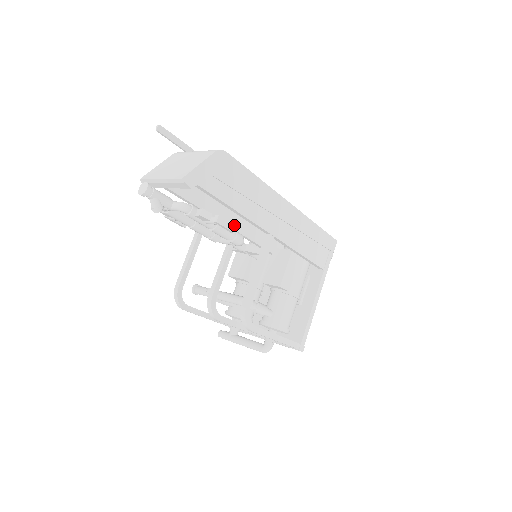
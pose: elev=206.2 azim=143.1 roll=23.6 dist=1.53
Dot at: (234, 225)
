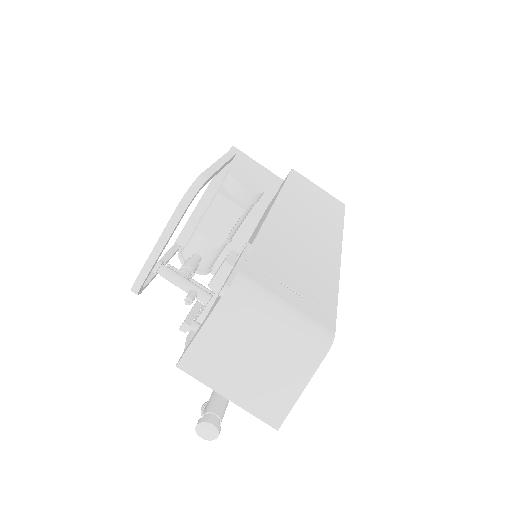
Dot at: occluded
